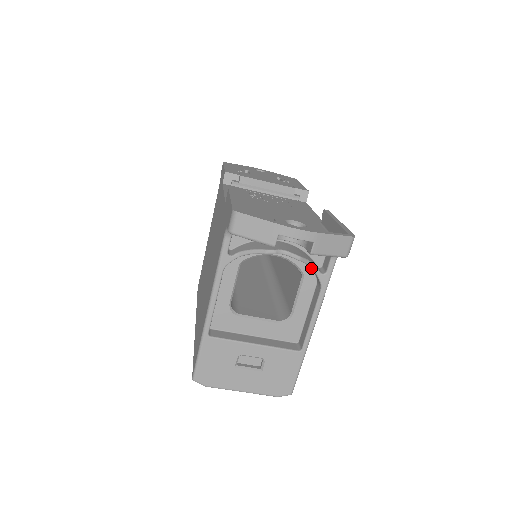
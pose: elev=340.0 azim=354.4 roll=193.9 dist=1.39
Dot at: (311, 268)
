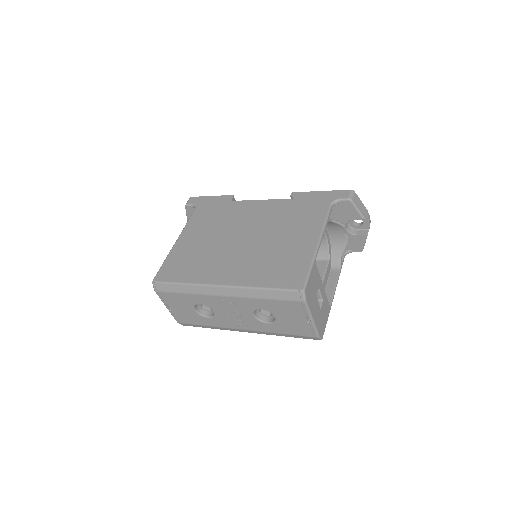
Dot at: (342, 253)
